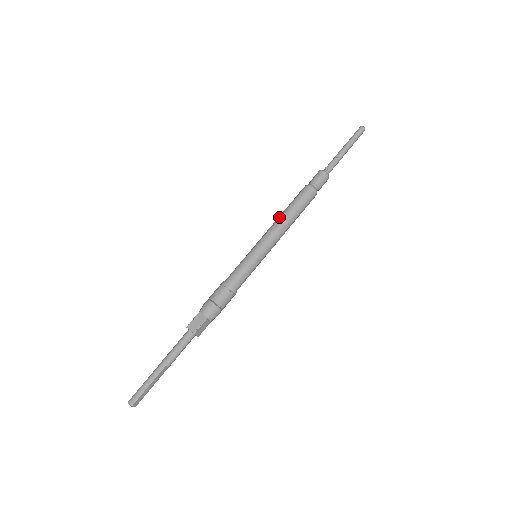
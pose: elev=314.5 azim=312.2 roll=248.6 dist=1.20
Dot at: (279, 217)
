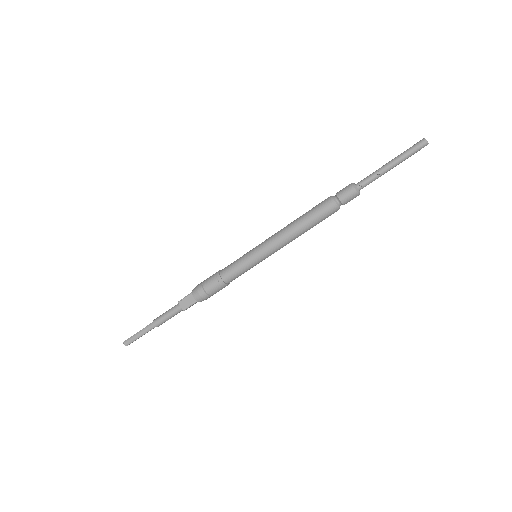
Dot at: (290, 227)
